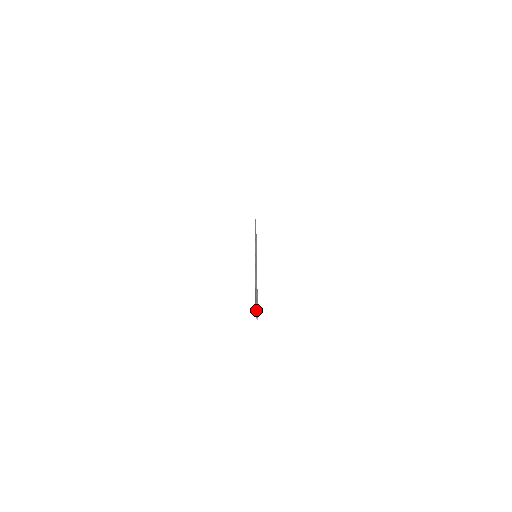
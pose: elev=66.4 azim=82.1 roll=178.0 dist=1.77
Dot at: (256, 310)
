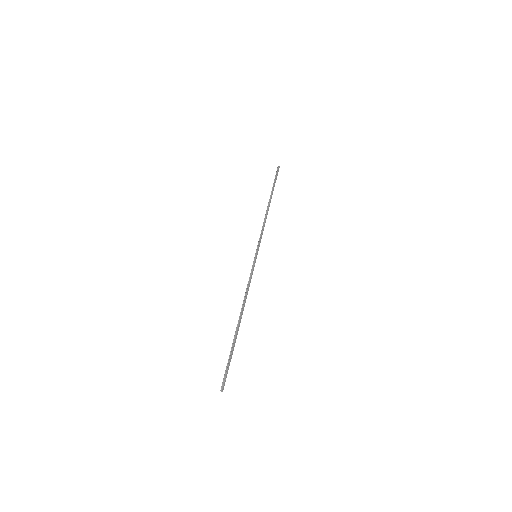
Dot at: (224, 376)
